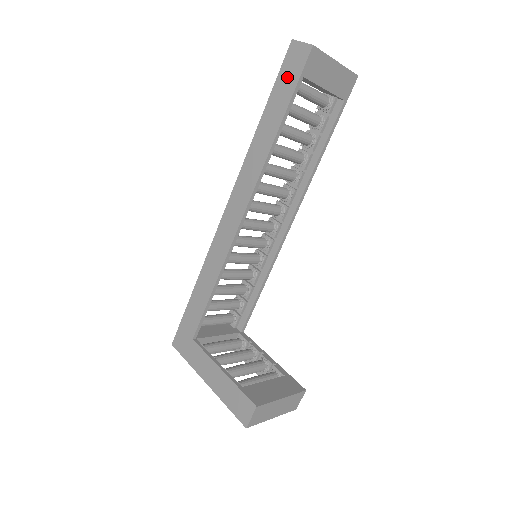
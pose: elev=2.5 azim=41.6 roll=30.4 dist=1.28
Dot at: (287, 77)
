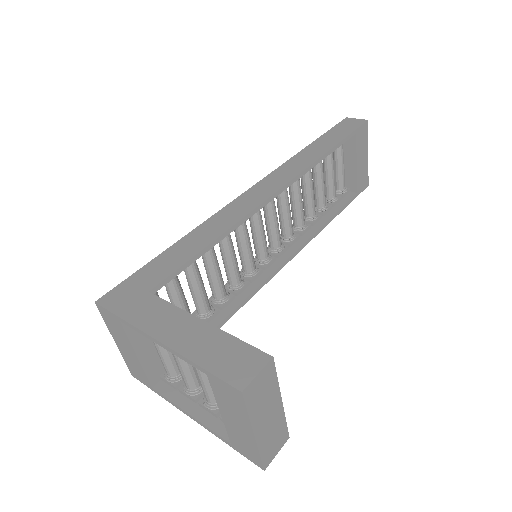
Dot at: (341, 129)
